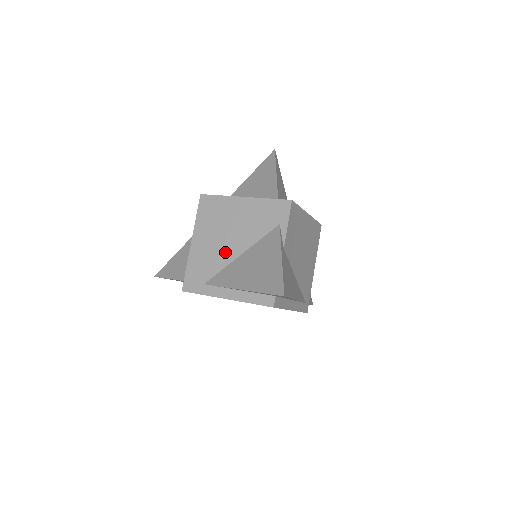
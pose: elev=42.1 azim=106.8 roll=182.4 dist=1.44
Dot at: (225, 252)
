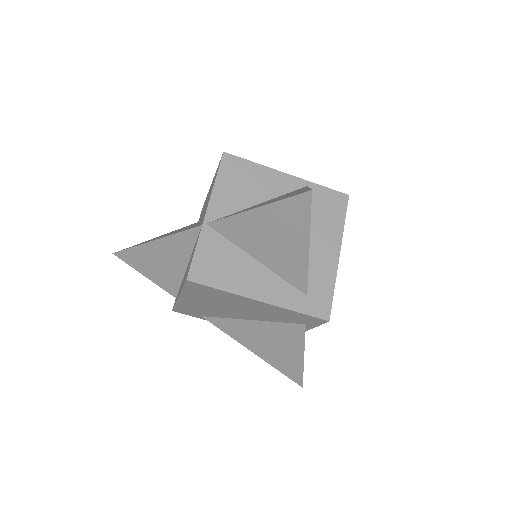
Dot at: (229, 314)
